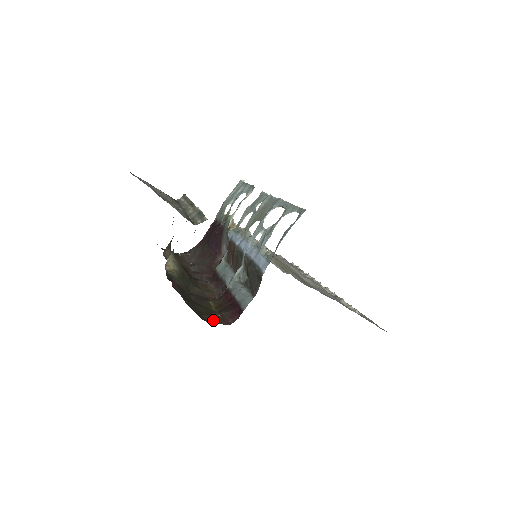
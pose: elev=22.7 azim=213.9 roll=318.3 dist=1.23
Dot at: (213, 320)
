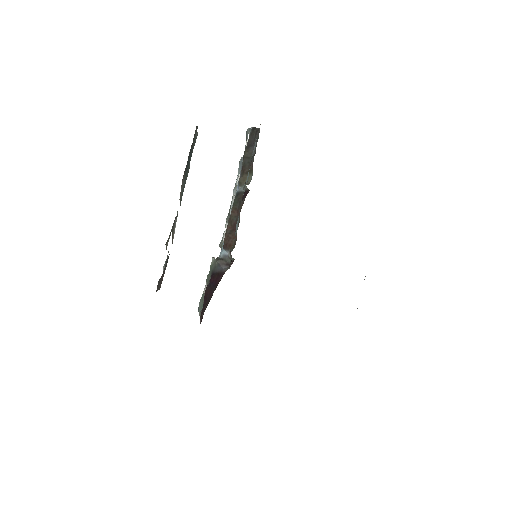
Dot at: occluded
